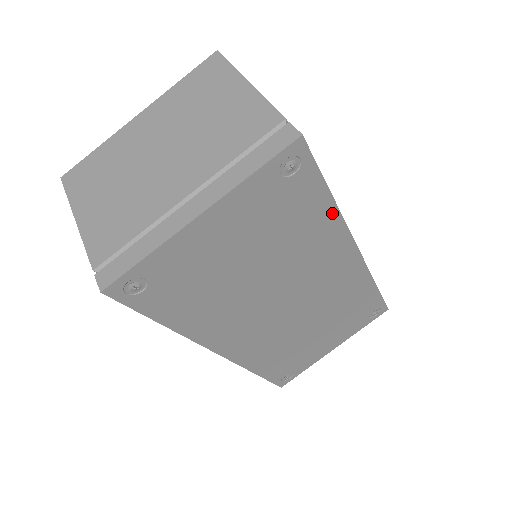
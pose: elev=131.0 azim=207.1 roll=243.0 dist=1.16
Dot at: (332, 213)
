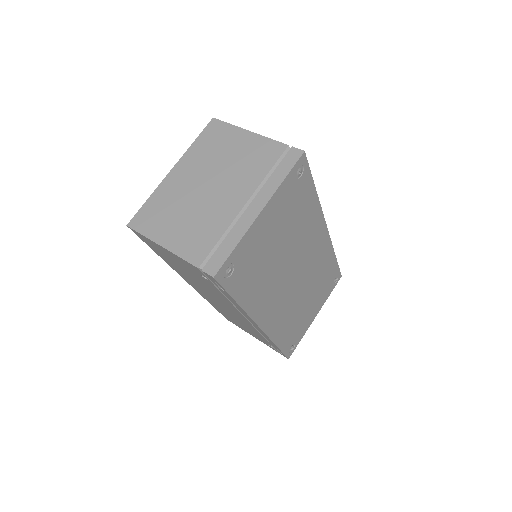
Dot at: (316, 202)
